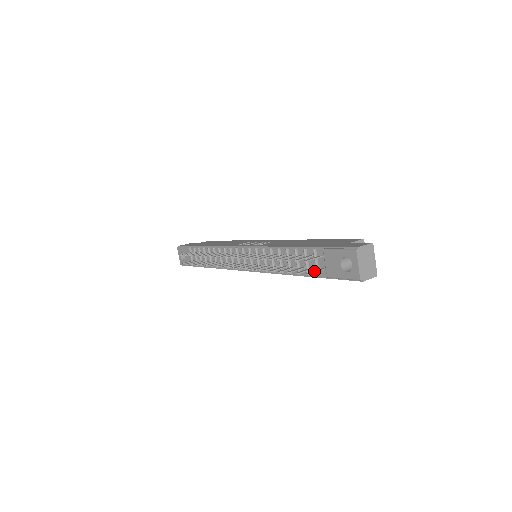
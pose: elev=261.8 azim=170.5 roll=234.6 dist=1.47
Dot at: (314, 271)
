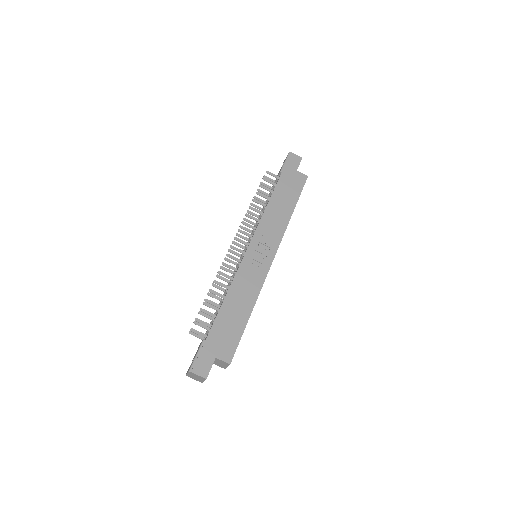
Dot at: (196, 335)
